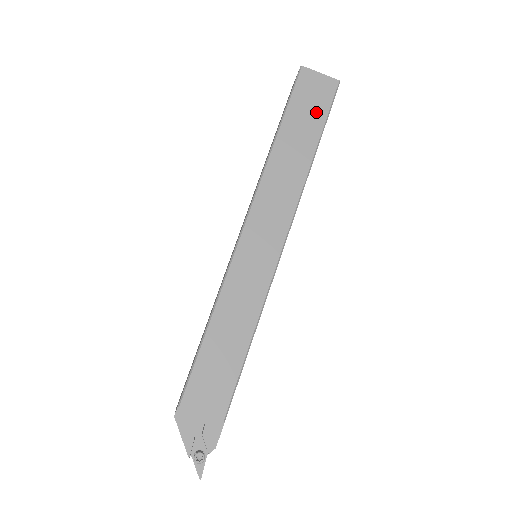
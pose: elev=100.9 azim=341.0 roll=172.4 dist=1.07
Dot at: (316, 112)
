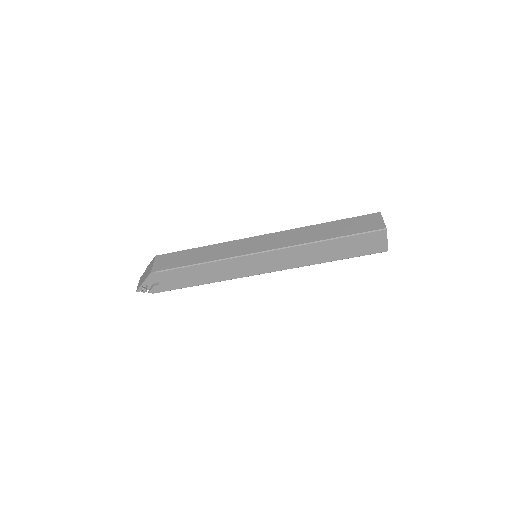
Dot at: (359, 250)
